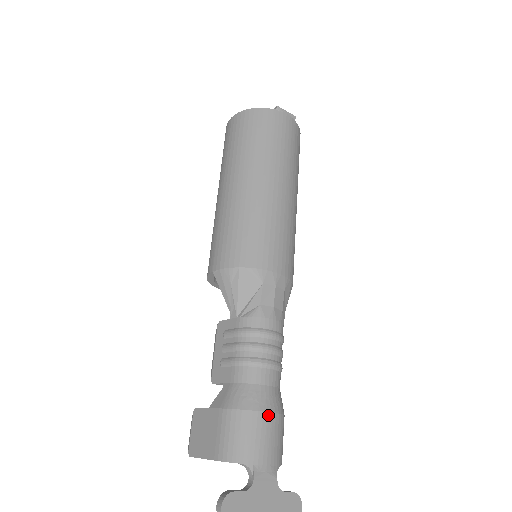
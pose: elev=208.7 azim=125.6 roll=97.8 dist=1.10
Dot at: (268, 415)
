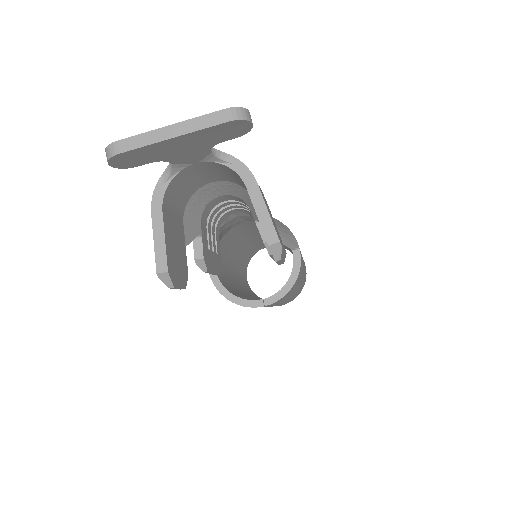
Dot at: occluded
